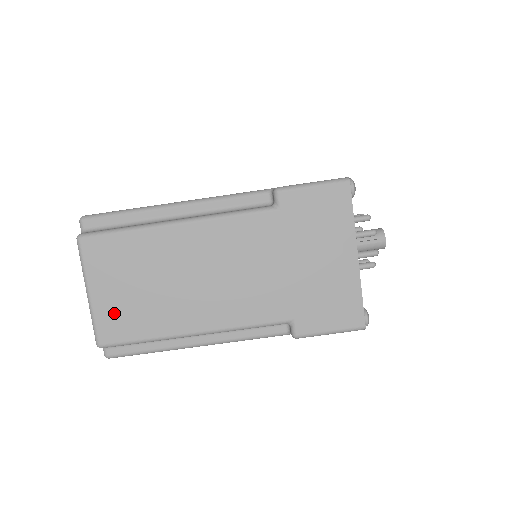
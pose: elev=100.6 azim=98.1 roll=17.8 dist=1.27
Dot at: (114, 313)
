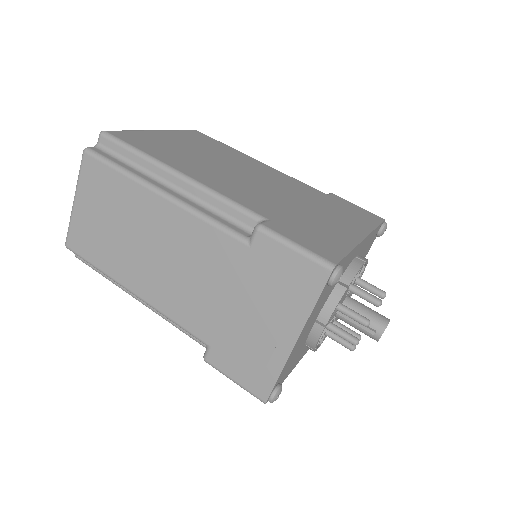
Dot at: (84, 230)
